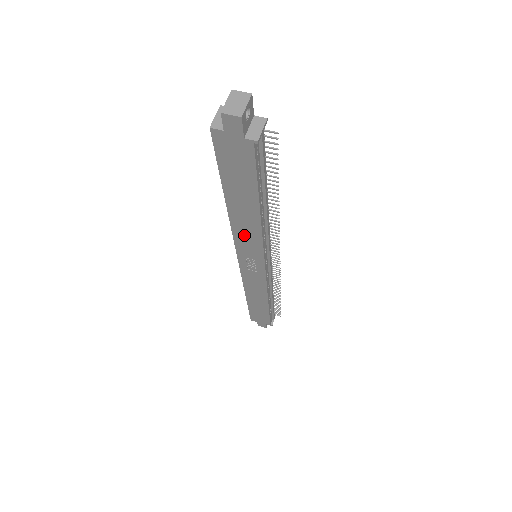
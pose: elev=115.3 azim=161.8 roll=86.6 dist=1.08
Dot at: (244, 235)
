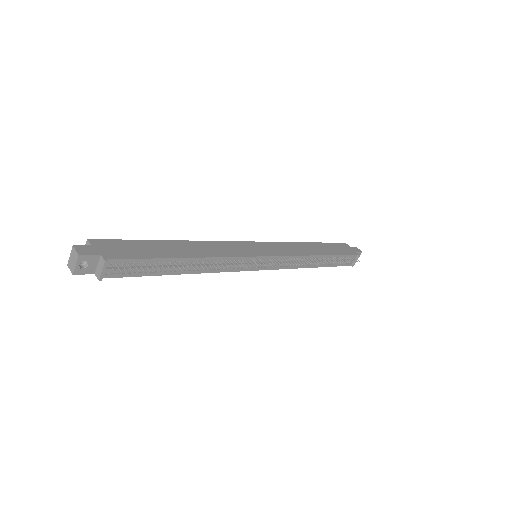
Dot at: occluded
